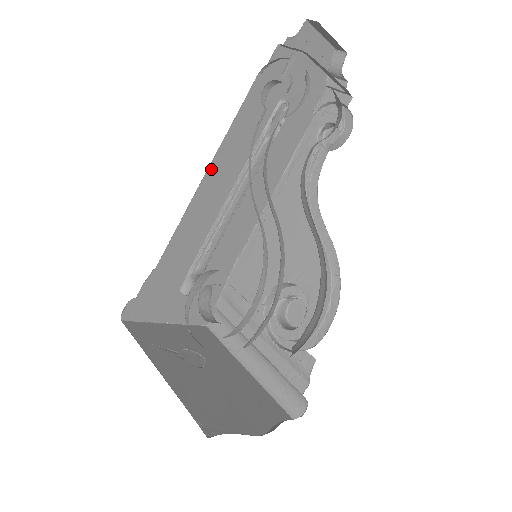
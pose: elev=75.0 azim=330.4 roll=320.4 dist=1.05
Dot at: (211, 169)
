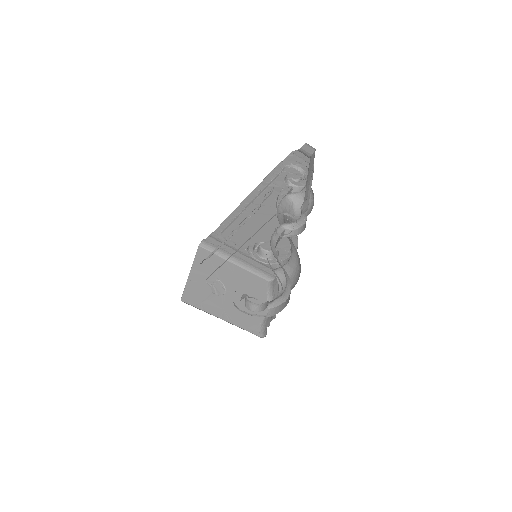
Dot at: occluded
